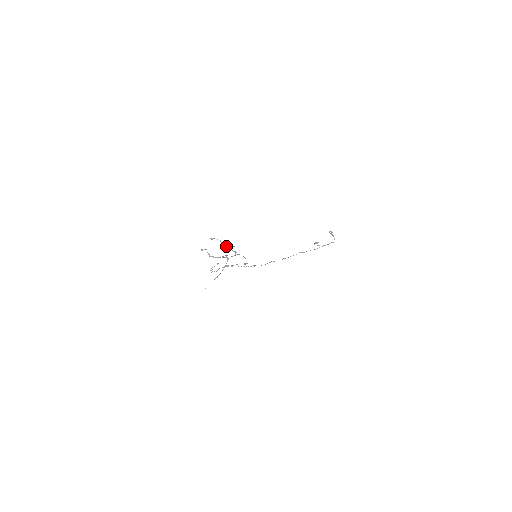
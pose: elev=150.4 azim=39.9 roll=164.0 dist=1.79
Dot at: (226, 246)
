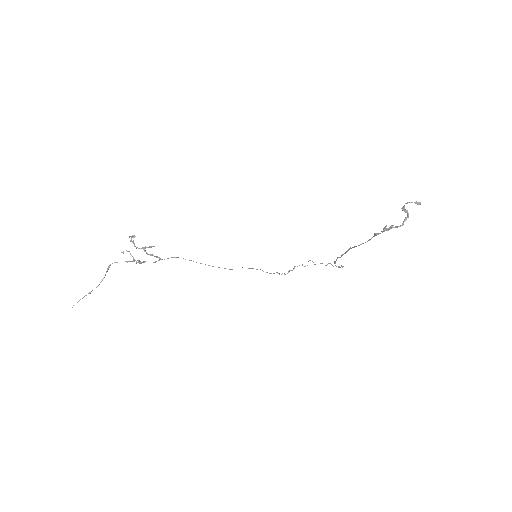
Dot at: (137, 247)
